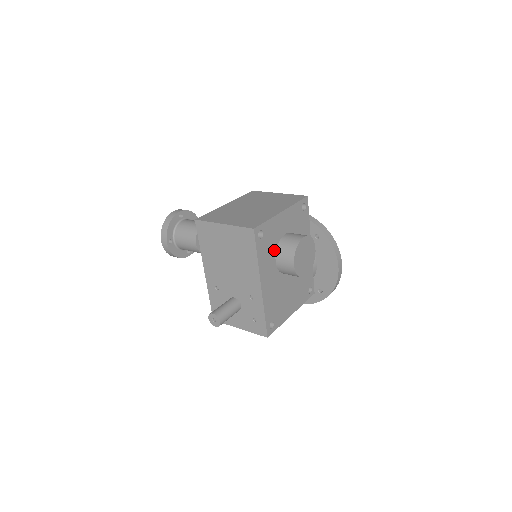
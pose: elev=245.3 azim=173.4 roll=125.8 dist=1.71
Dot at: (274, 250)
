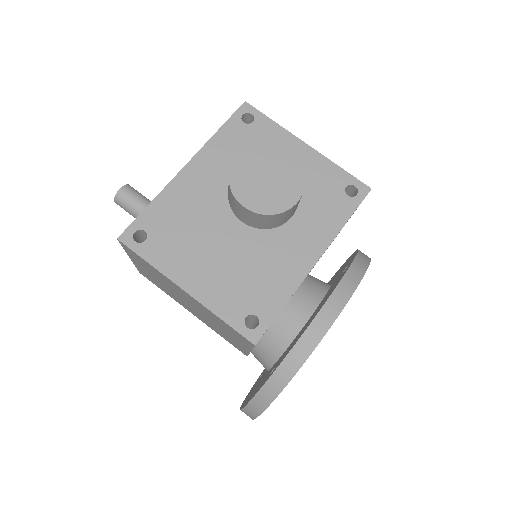
Dot at: occluded
